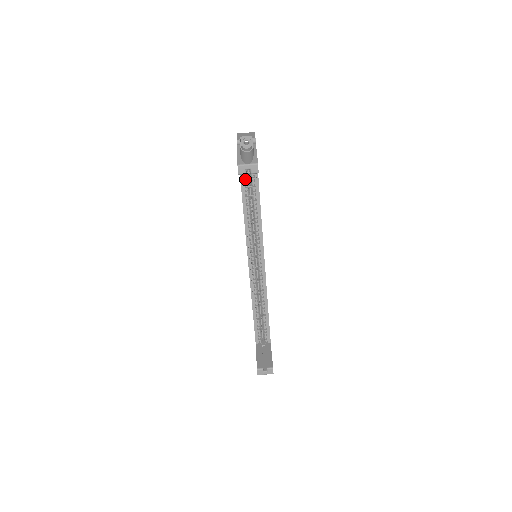
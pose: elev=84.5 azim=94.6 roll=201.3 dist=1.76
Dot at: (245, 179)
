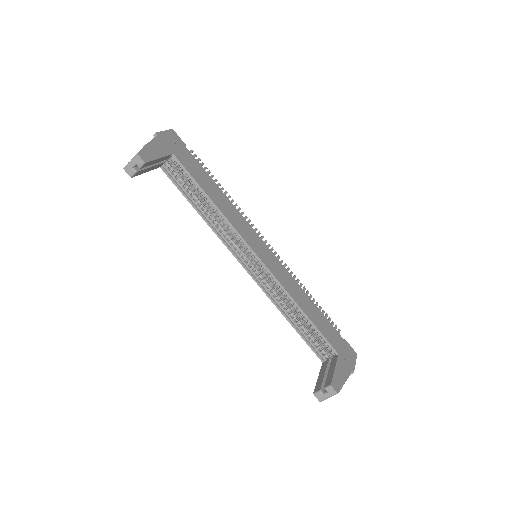
Dot at: (178, 180)
